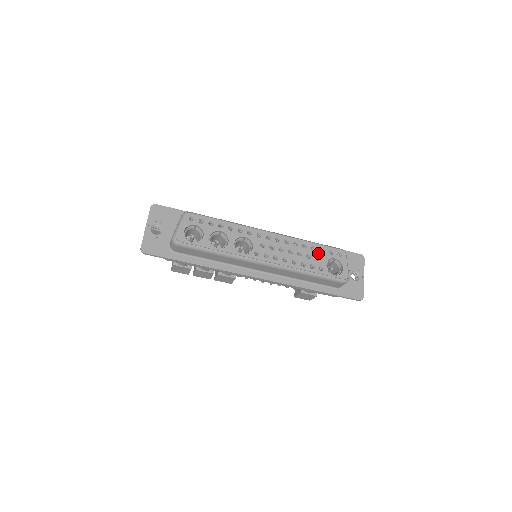
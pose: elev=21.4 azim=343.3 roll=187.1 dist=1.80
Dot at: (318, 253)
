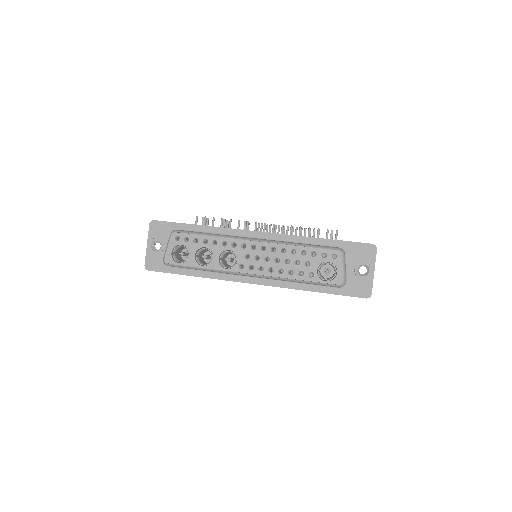
Dot at: (308, 258)
